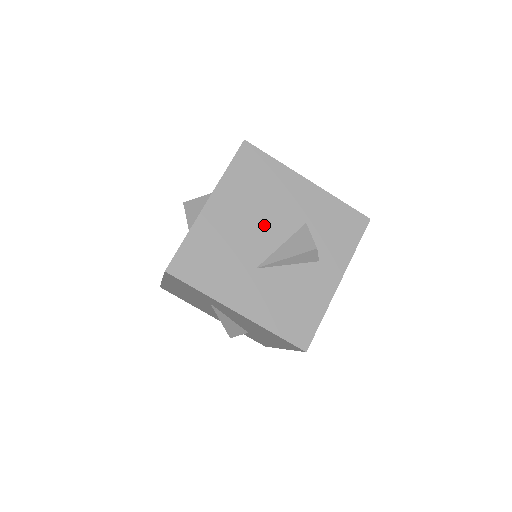
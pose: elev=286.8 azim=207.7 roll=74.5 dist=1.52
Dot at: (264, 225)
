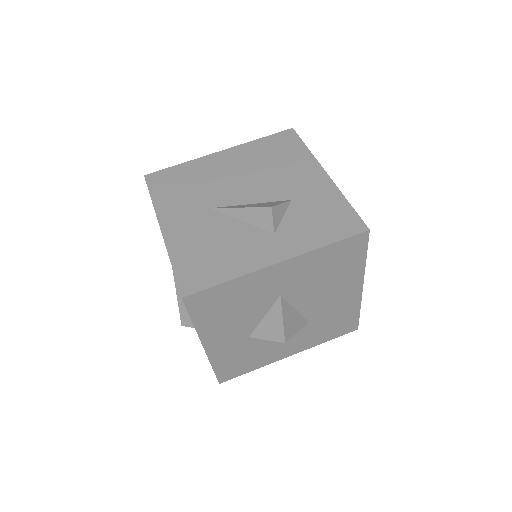
Dot at: (250, 184)
